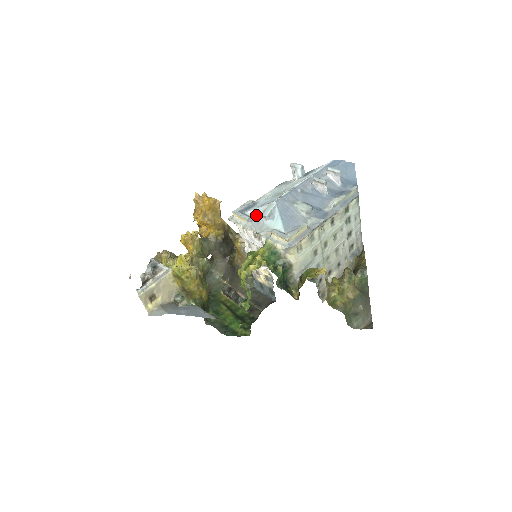
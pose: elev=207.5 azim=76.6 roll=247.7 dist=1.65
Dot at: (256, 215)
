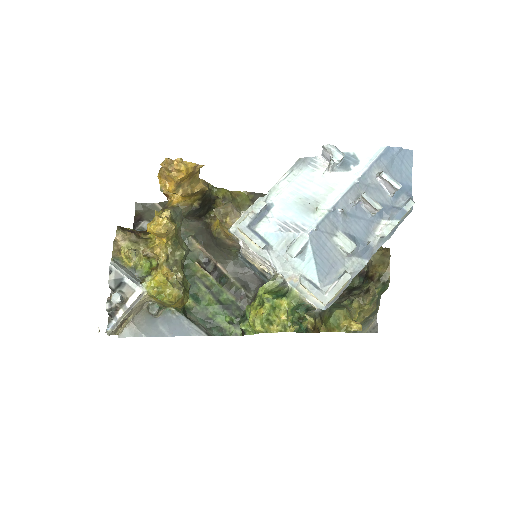
Dot at: (275, 242)
